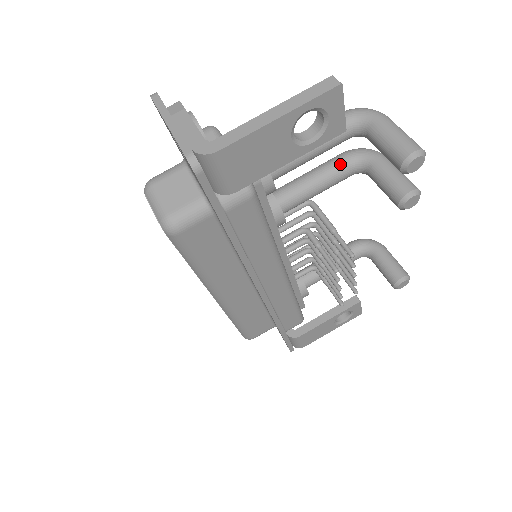
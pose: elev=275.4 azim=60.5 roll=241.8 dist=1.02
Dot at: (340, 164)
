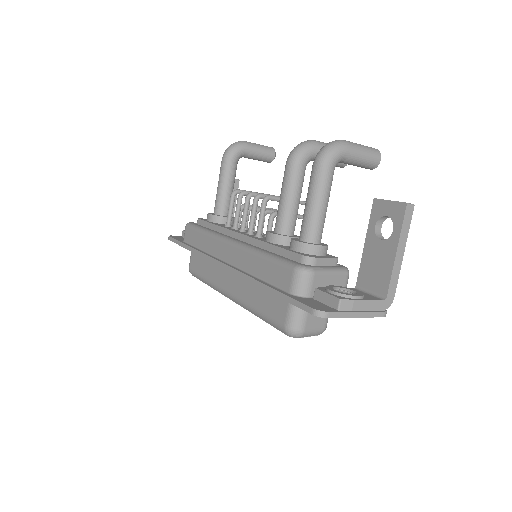
Dot at: (303, 175)
